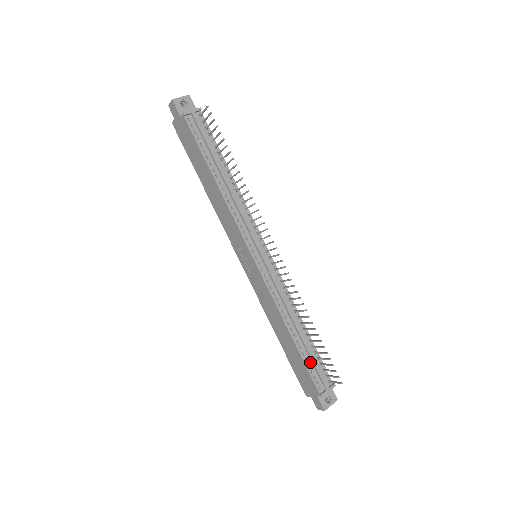
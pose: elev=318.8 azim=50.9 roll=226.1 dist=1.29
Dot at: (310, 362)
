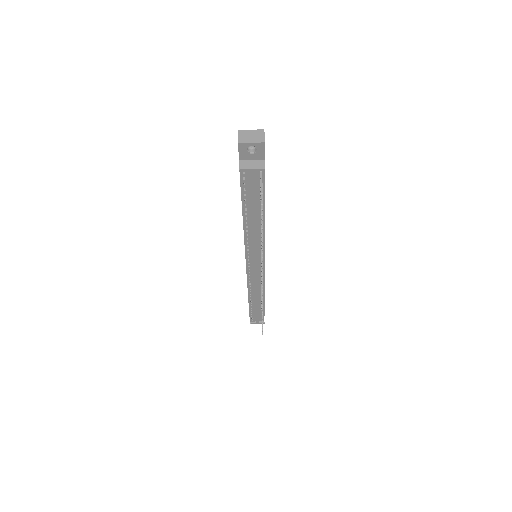
Dot at: (254, 312)
